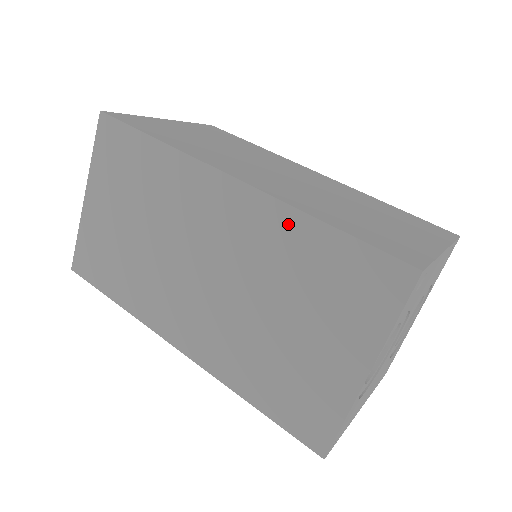
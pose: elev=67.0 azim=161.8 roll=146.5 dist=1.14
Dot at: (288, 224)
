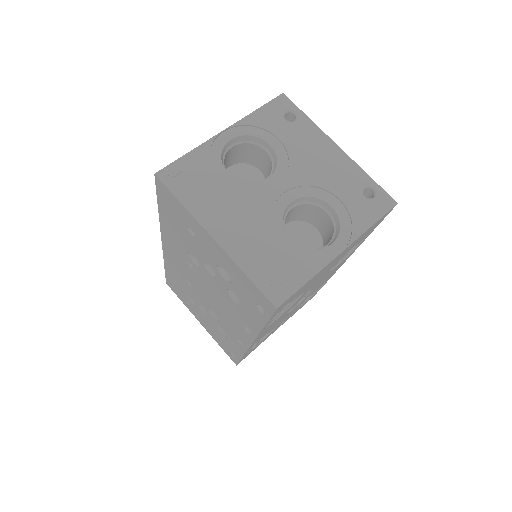
Dot at: occluded
